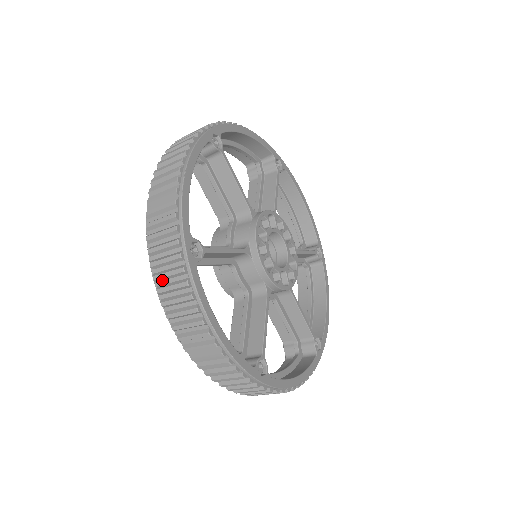
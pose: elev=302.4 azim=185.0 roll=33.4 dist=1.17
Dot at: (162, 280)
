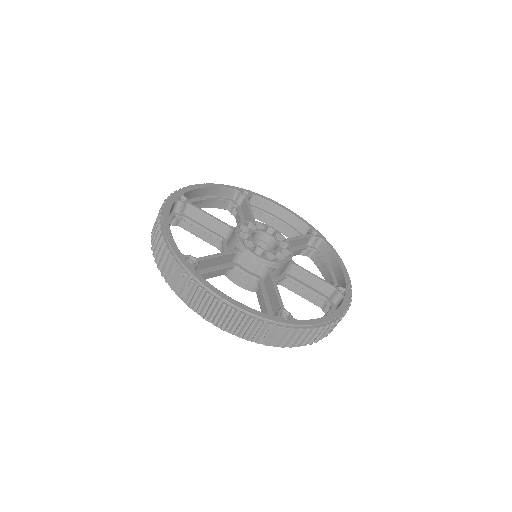
Dot at: (181, 292)
